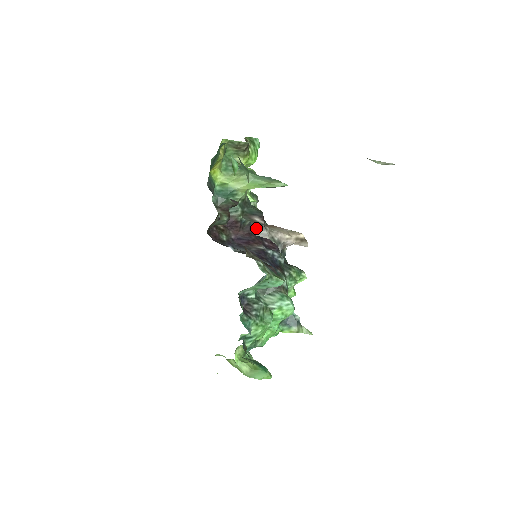
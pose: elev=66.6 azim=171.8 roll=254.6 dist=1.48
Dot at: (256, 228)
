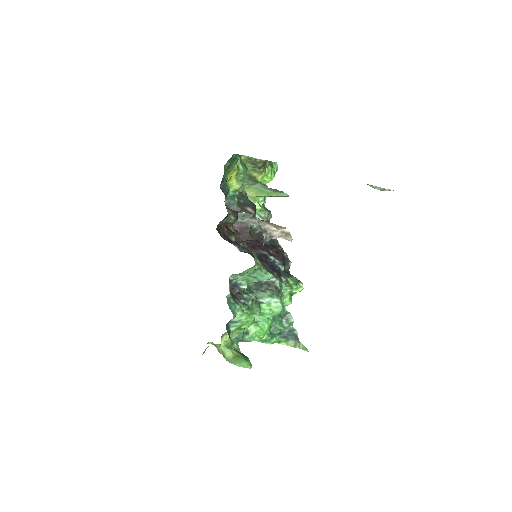
Dot at: (247, 216)
